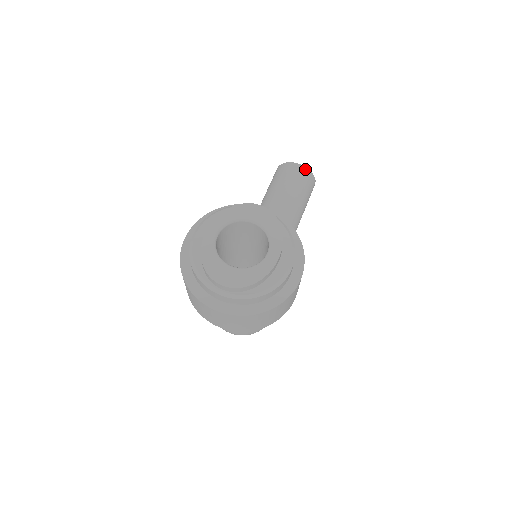
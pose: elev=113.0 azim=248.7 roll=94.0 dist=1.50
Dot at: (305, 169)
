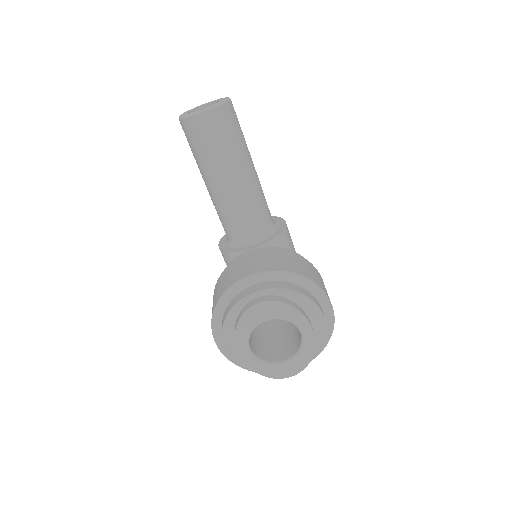
Dot at: (215, 111)
